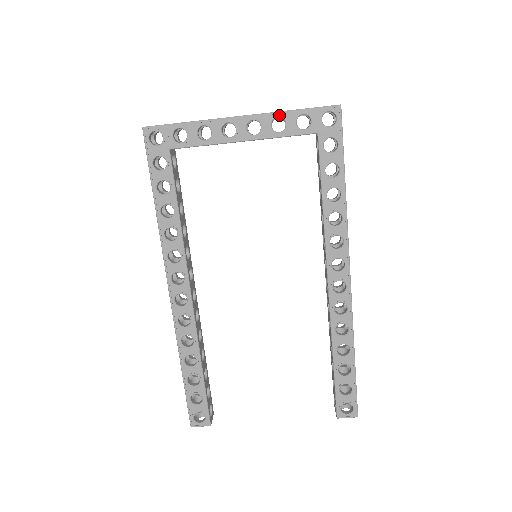
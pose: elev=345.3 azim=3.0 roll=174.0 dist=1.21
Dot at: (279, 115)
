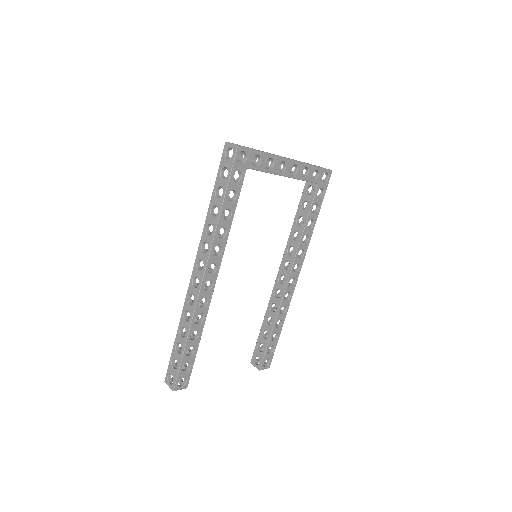
Dot at: (308, 166)
